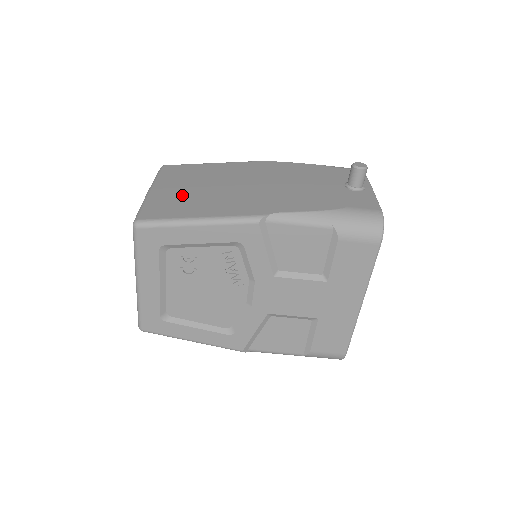
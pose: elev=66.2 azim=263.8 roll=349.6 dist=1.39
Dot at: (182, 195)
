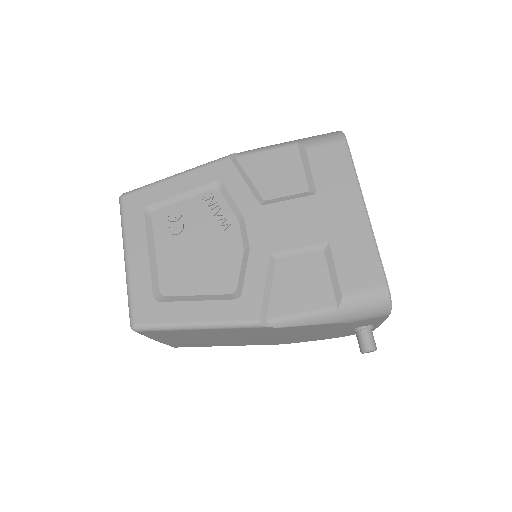
Dot at: occluded
